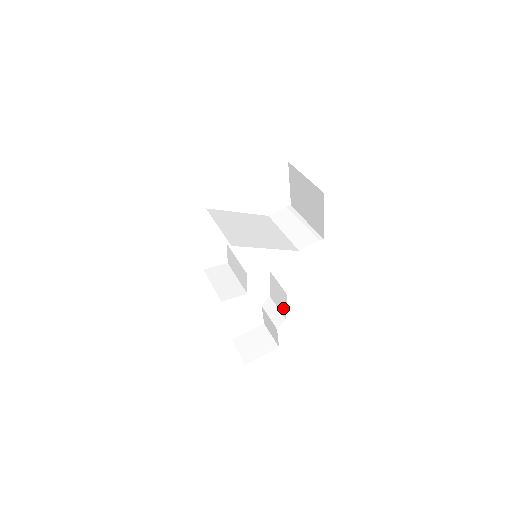
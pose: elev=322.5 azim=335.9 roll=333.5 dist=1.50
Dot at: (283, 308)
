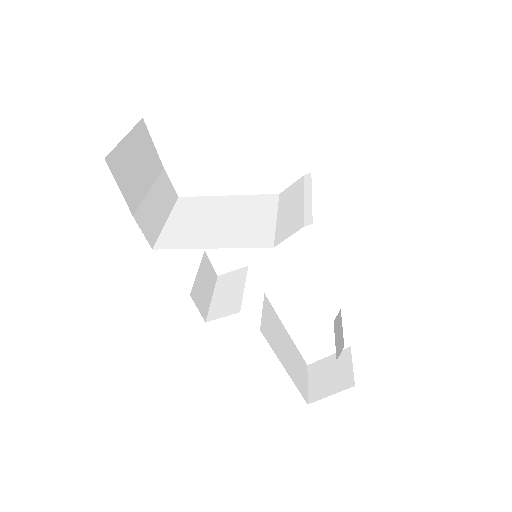
Dot at: occluded
